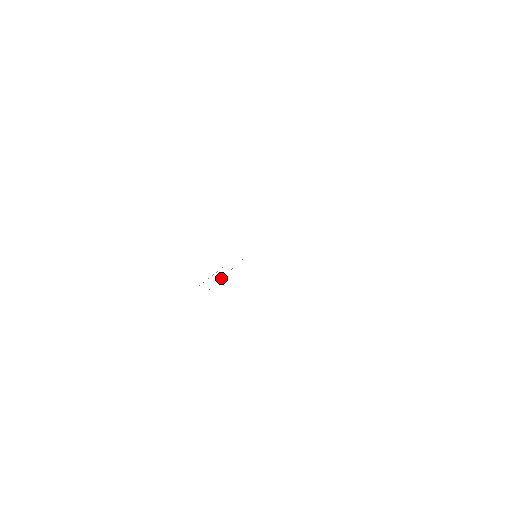
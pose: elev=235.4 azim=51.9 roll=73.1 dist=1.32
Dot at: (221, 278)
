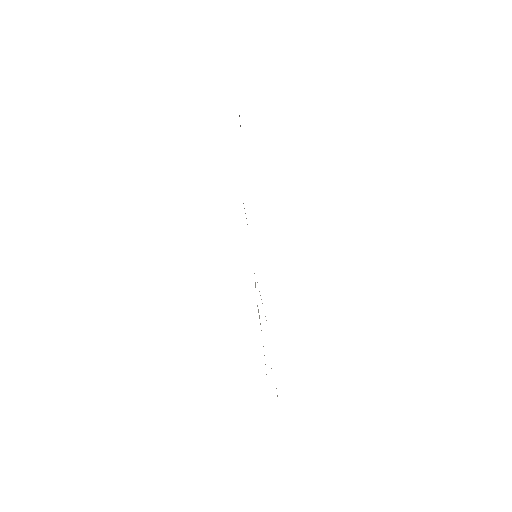
Dot at: (261, 299)
